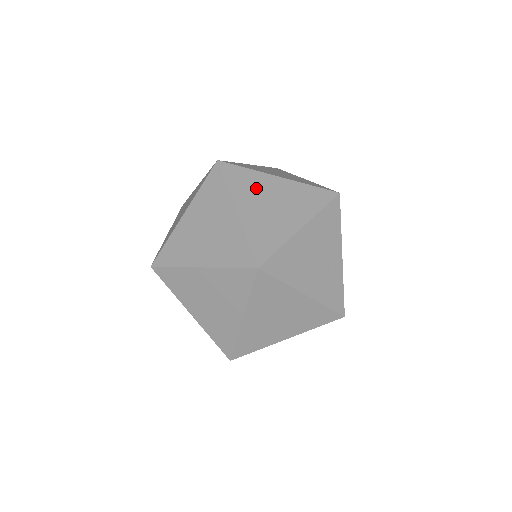
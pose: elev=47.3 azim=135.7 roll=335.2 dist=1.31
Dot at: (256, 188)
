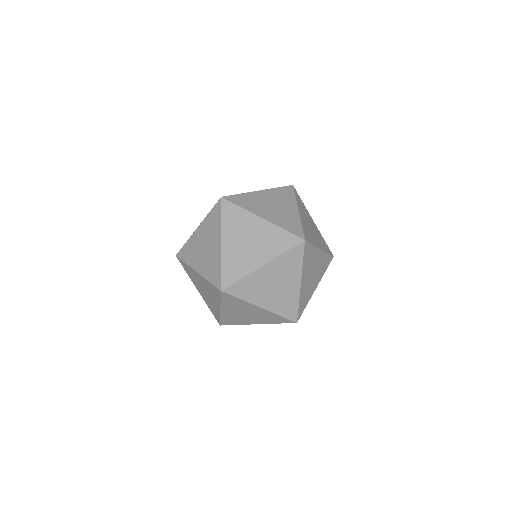
Dot at: (311, 262)
